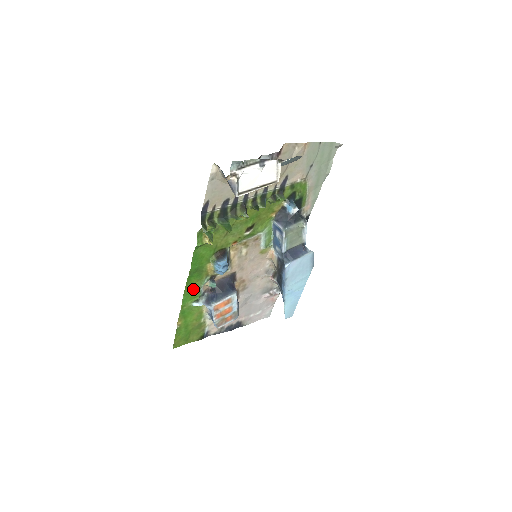
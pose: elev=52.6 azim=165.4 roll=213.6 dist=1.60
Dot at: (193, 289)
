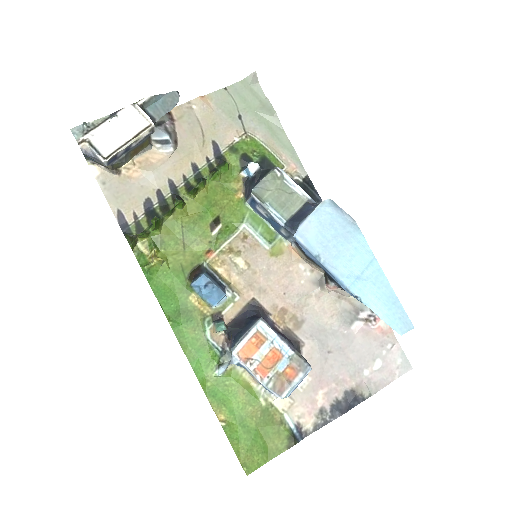
Dot at: (197, 346)
